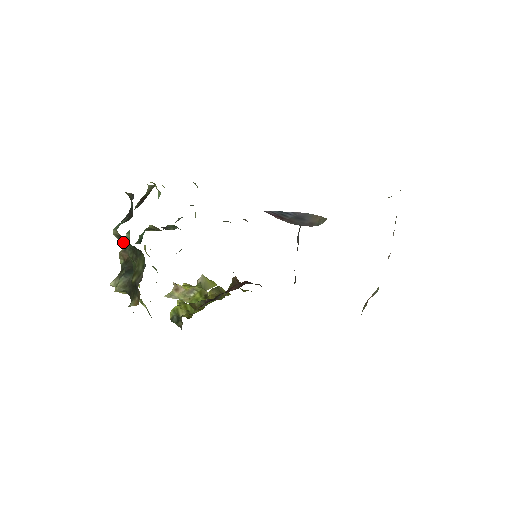
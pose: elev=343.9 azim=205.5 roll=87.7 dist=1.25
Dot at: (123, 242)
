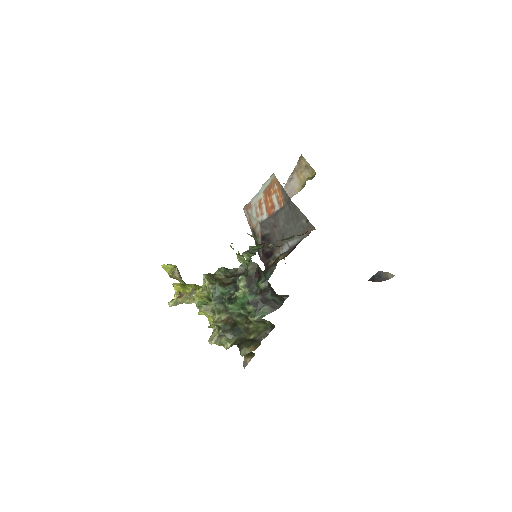
Dot at: (258, 322)
